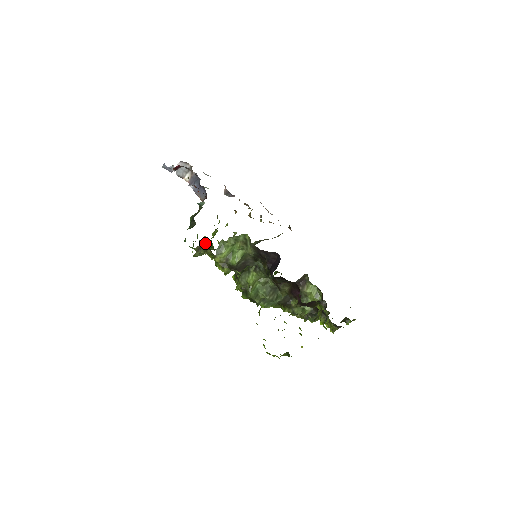
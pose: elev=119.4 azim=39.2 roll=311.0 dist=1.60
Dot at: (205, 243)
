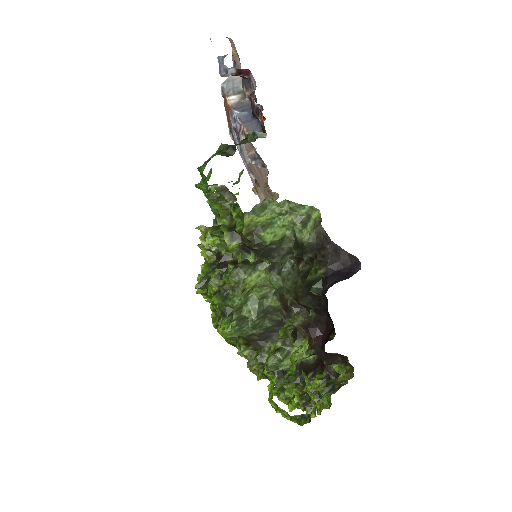
Dot at: occluded
